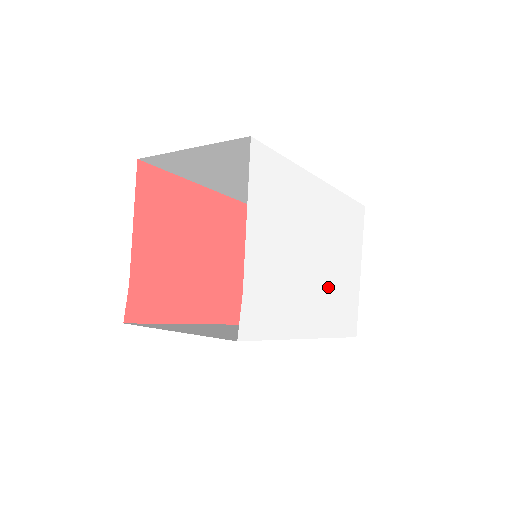
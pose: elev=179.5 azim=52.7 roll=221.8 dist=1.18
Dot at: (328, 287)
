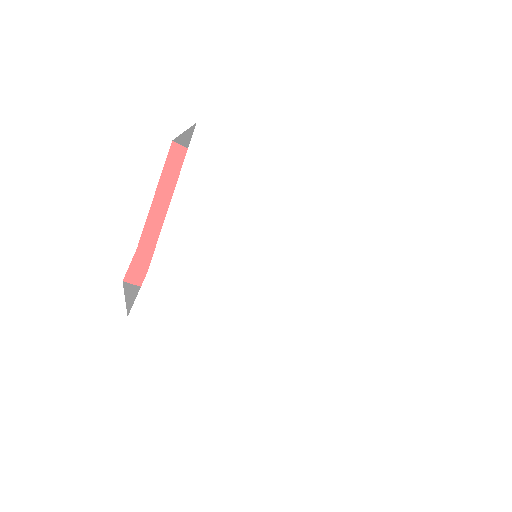
Dot at: (302, 309)
